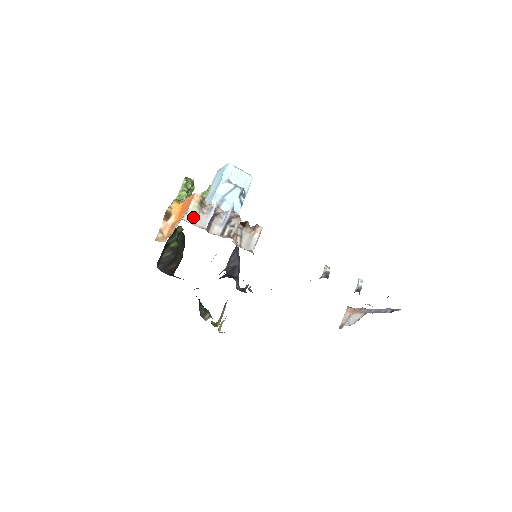
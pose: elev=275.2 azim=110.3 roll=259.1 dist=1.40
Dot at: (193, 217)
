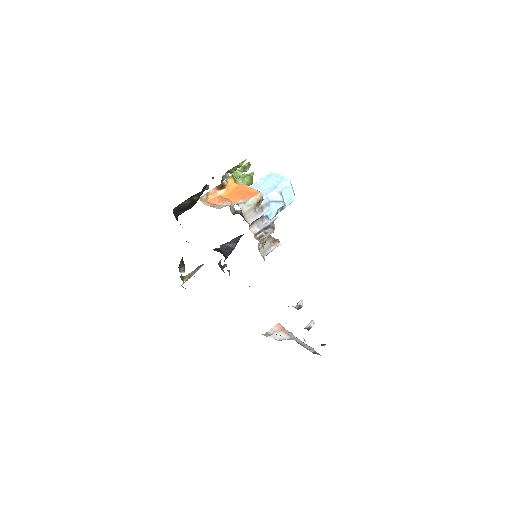
Dot at: (247, 210)
